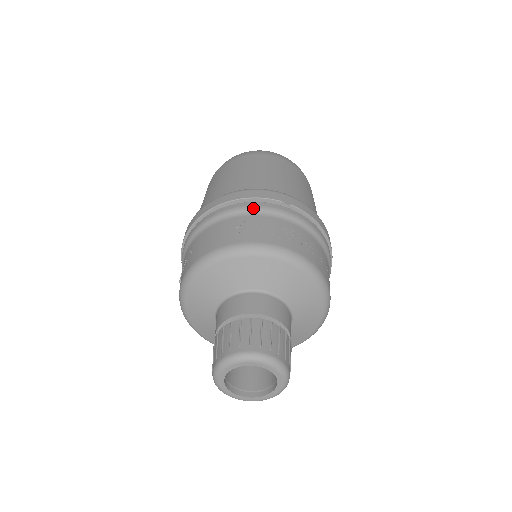
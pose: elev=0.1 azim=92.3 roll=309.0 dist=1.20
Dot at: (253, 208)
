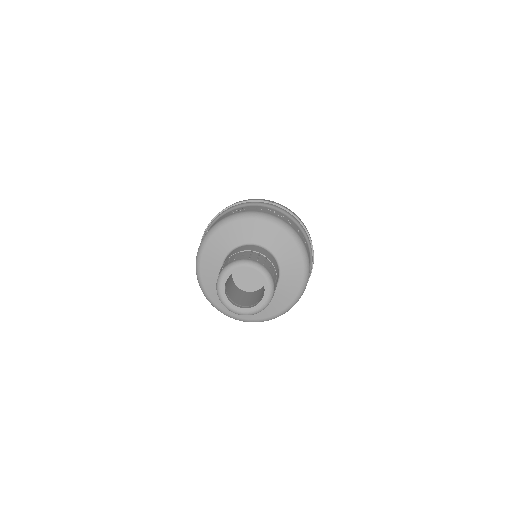
Dot at: (248, 203)
